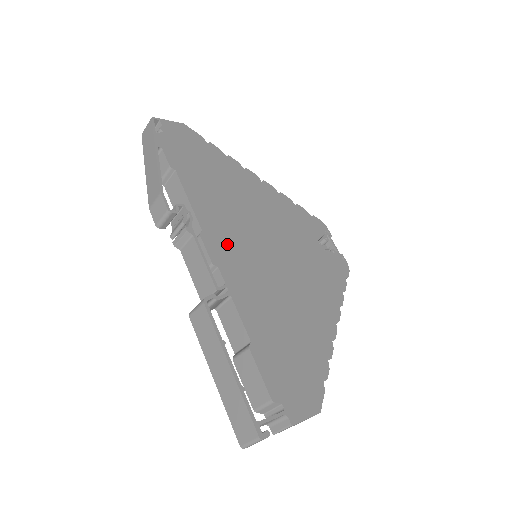
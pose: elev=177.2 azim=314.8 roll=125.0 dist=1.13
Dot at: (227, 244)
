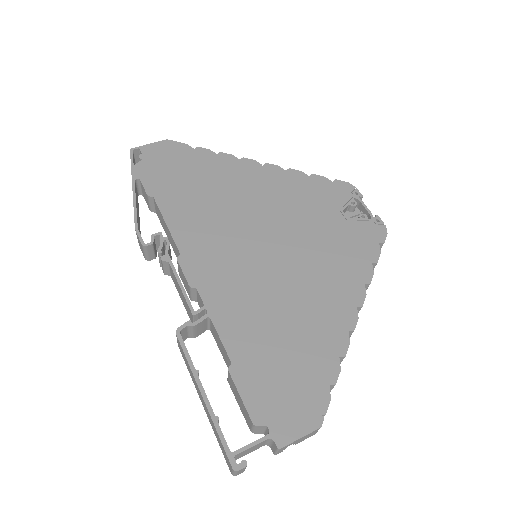
Dot at: (210, 258)
